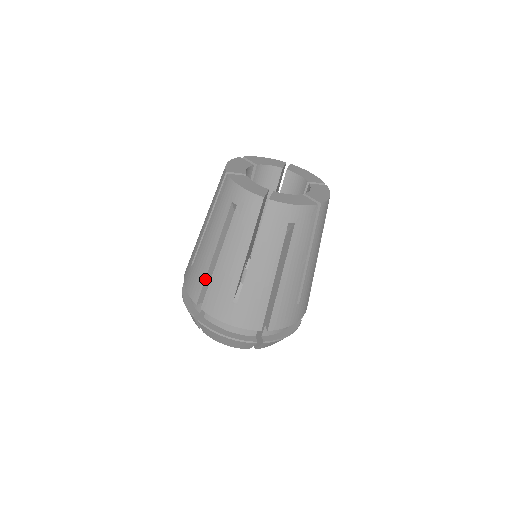
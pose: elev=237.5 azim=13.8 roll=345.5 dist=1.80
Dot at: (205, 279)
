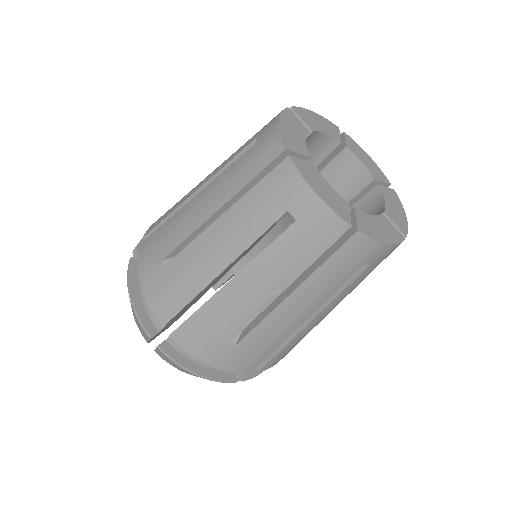
Dot at: (169, 214)
